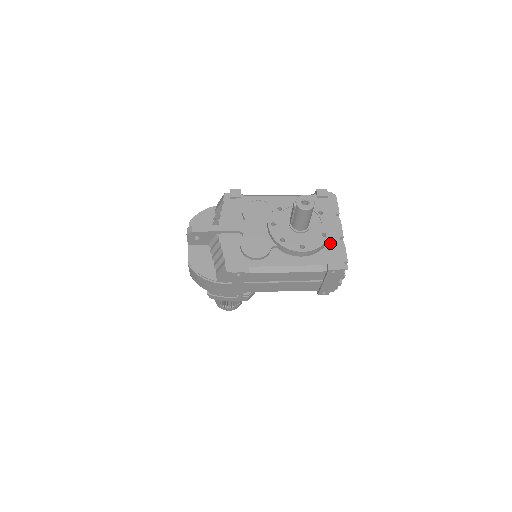
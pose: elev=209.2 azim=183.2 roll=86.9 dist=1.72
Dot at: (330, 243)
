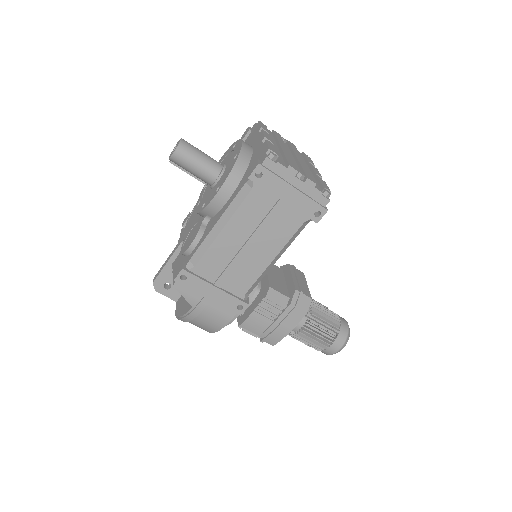
Dot at: (253, 157)
